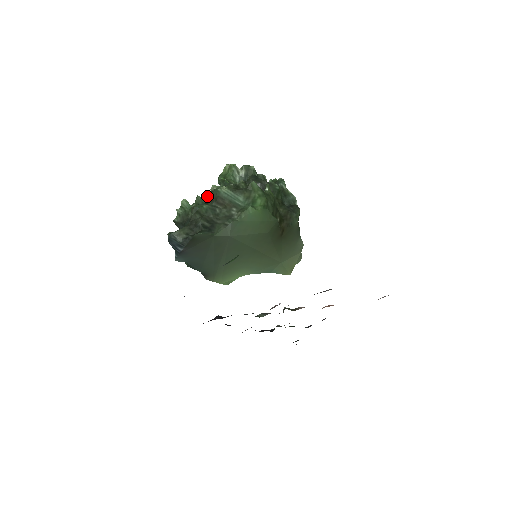
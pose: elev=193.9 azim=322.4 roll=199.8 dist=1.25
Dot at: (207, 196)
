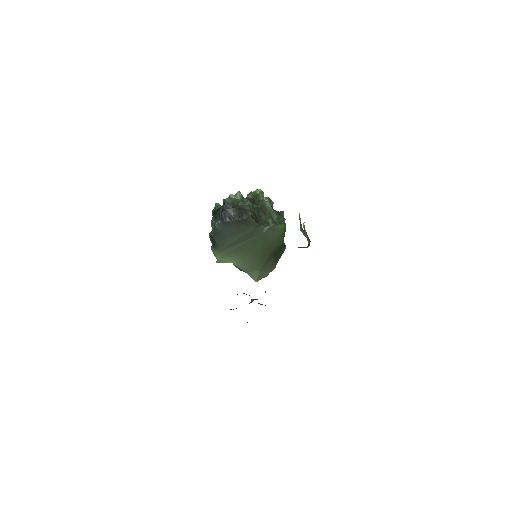
Dot at: (248, 199)
